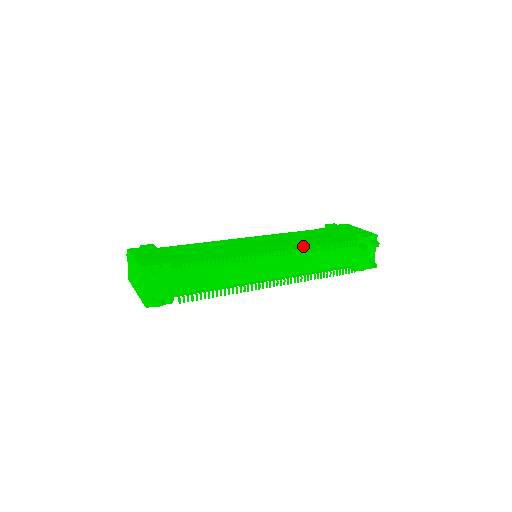
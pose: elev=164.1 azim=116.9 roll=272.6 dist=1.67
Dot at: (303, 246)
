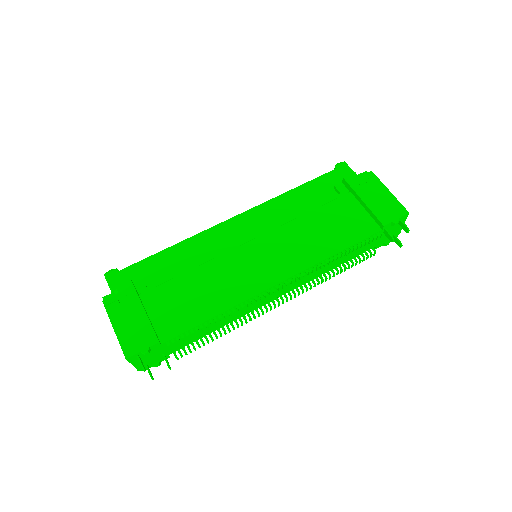
Dot at: (313, 252)
